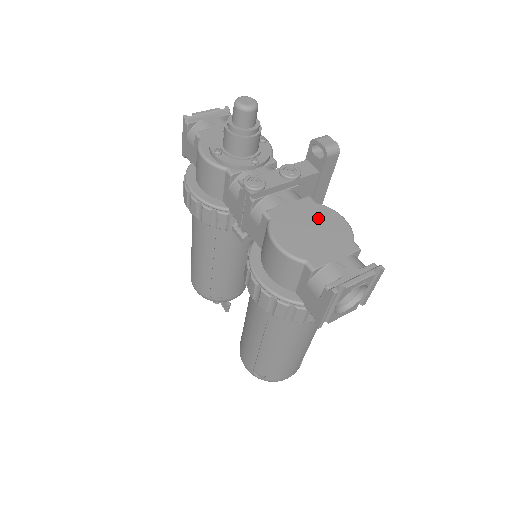
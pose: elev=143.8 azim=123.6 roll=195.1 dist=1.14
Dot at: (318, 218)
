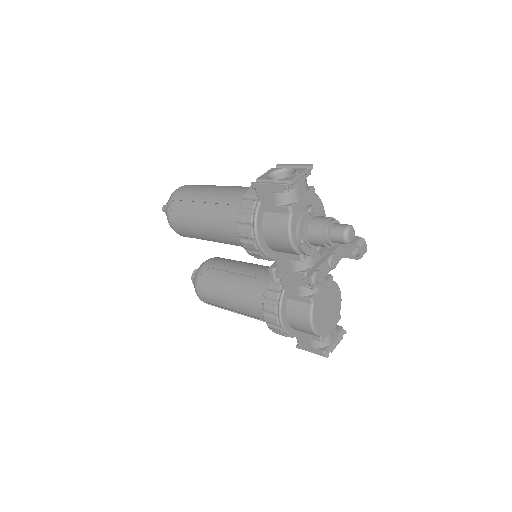
Dot at: (332, 297)
